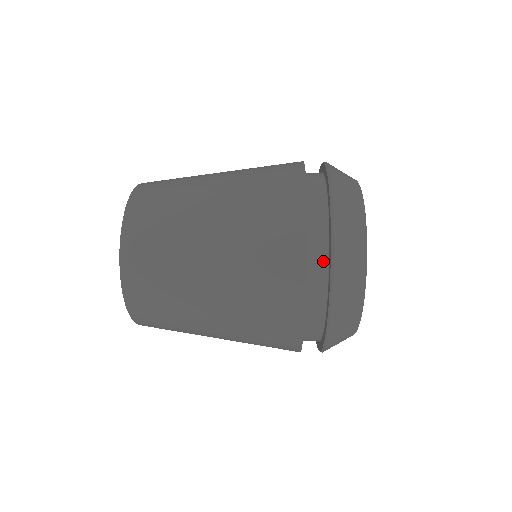
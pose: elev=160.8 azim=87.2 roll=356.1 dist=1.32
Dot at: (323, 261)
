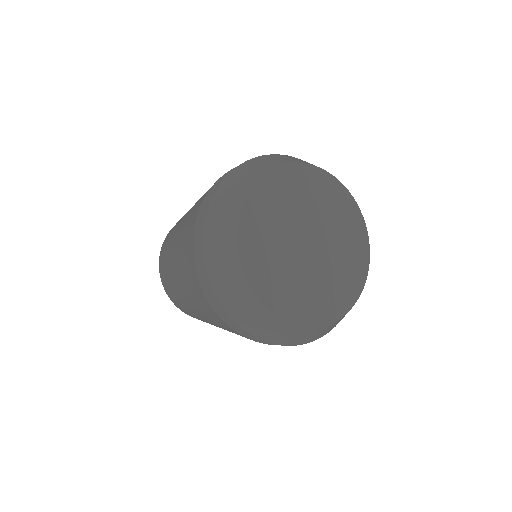
Dot at: occluded
